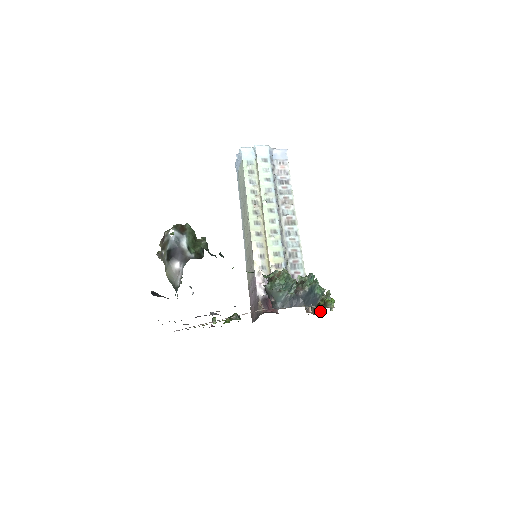
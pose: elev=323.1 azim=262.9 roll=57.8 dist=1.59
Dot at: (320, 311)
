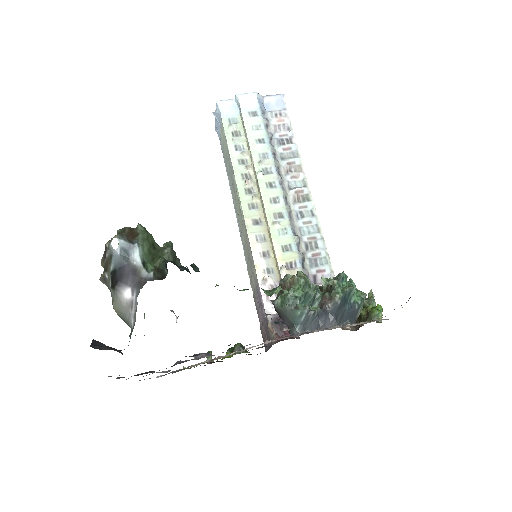
Dot at: (362, 325)
